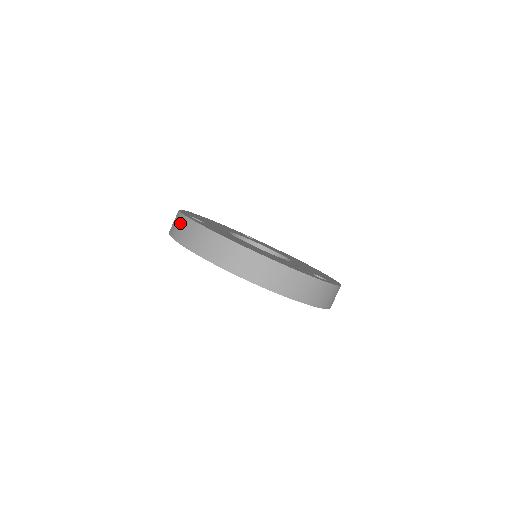
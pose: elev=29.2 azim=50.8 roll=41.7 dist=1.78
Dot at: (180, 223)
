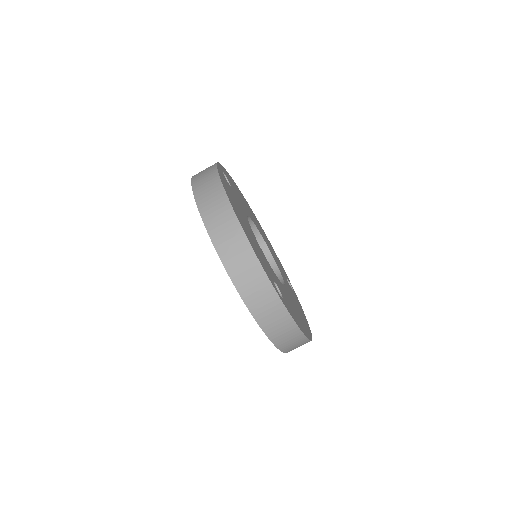
Dot at: (277, 314)
